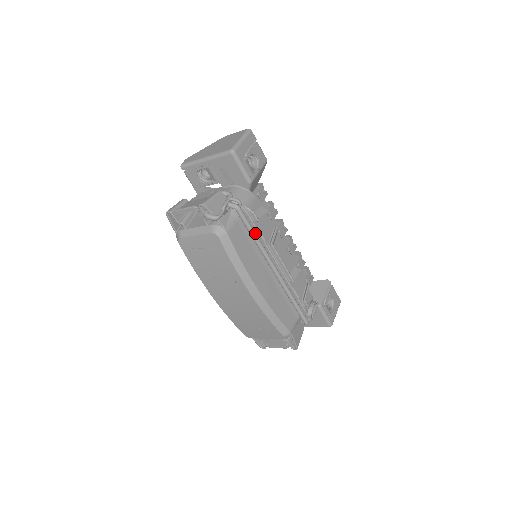
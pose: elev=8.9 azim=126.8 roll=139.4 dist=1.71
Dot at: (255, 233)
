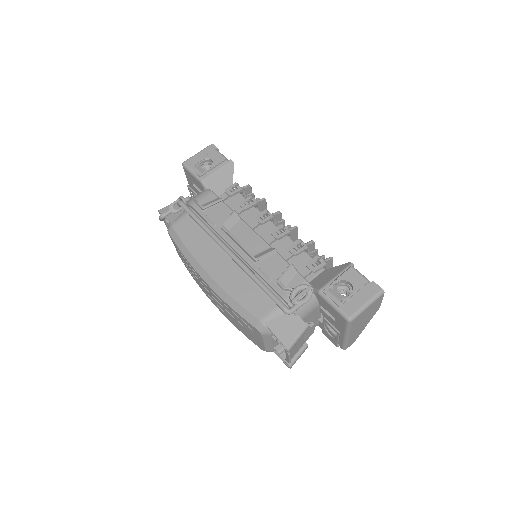
Dot at: (198, 219)
